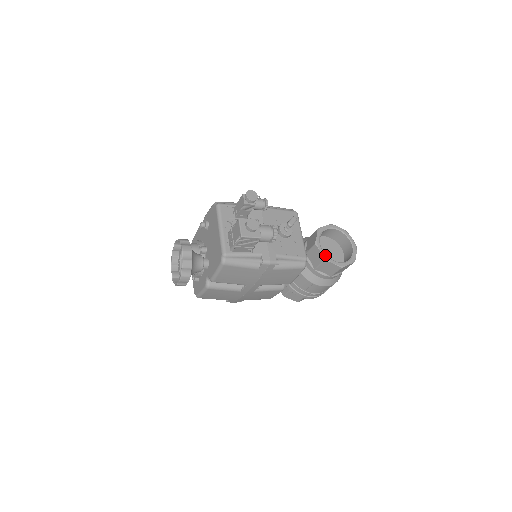
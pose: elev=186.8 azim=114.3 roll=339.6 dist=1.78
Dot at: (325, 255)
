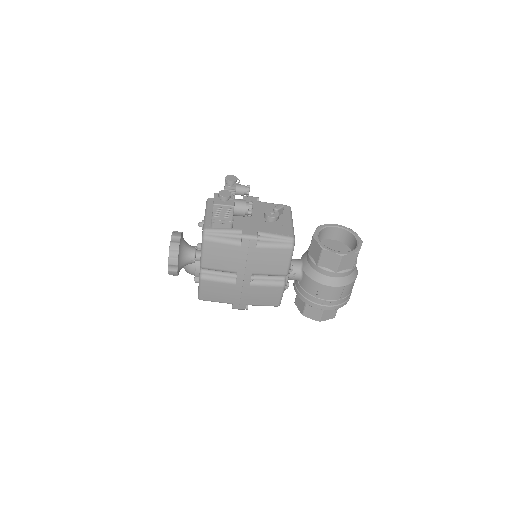
Dot at: (322, 245)
